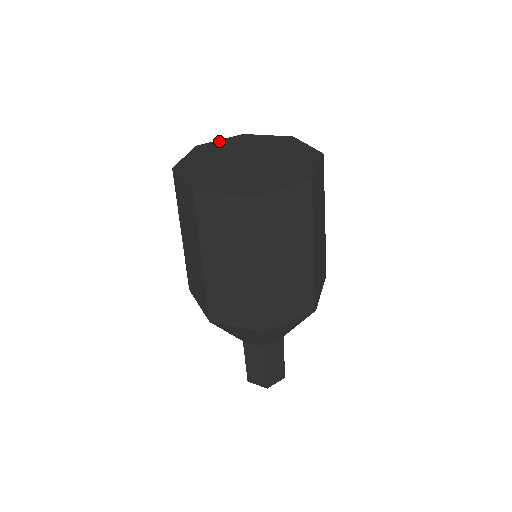
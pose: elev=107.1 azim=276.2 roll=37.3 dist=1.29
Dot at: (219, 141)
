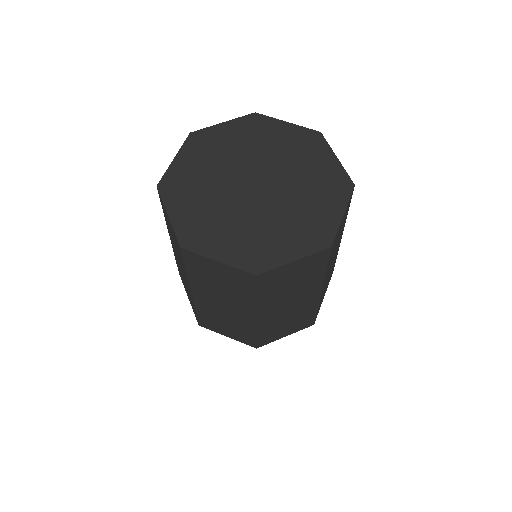
Dot at: (221, 126)
